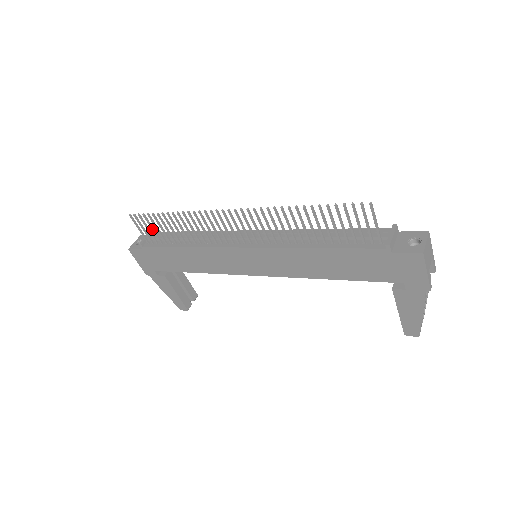
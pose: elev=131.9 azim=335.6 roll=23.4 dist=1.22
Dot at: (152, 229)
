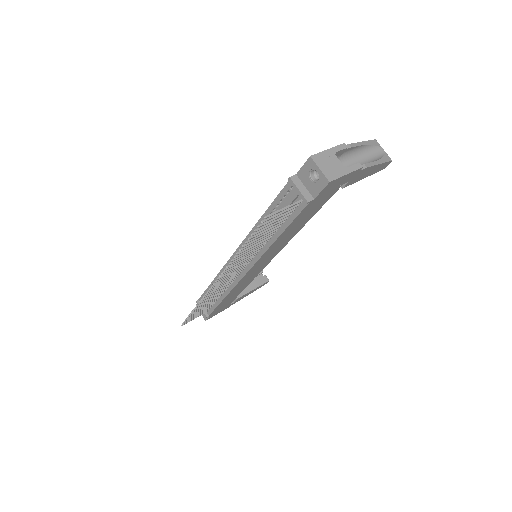
Dot at: (199, 313)
